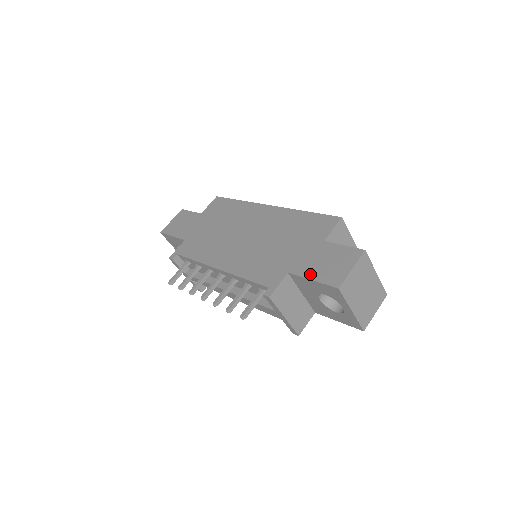
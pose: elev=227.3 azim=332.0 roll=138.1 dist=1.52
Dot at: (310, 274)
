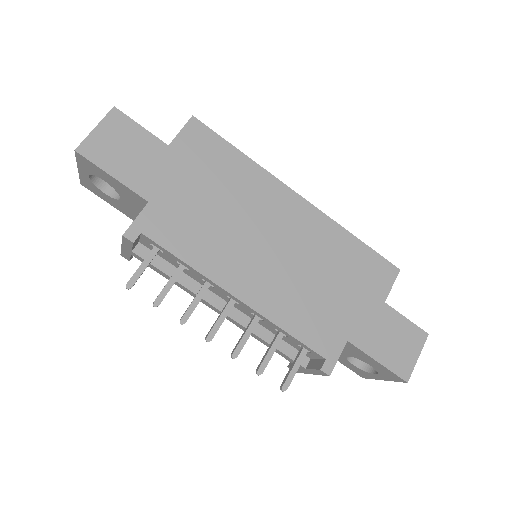
Dot at: (375, 352)
